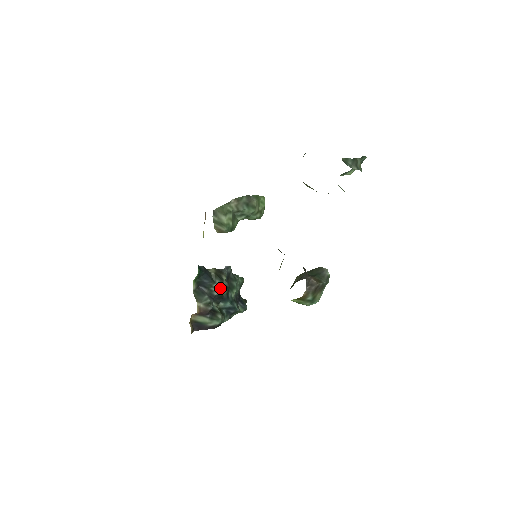
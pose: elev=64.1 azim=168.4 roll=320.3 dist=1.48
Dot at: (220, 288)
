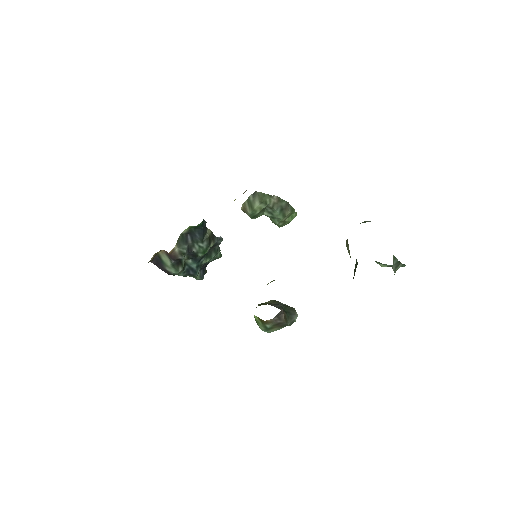
Dot at: (202, 249)
